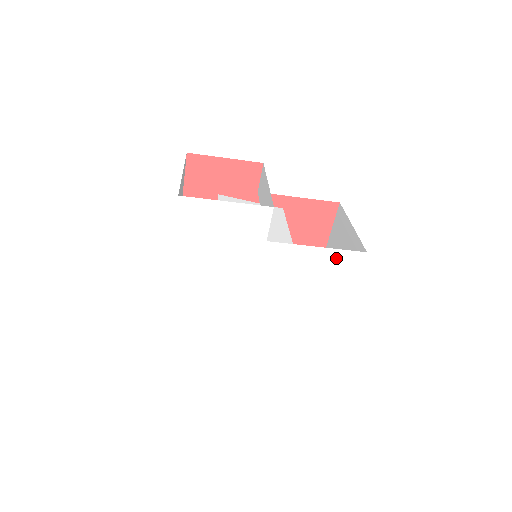
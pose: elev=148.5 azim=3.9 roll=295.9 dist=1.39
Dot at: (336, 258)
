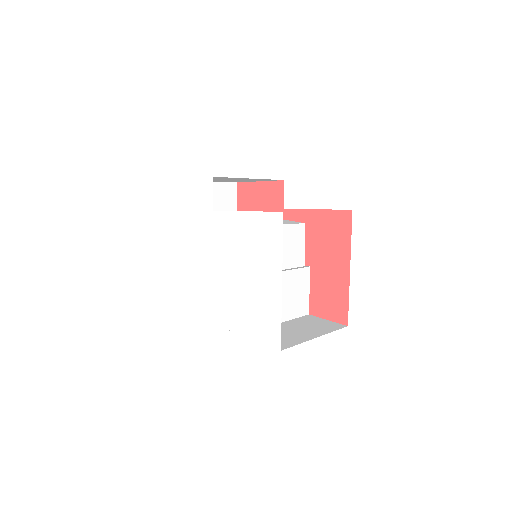
Dot at: (261, 222)
